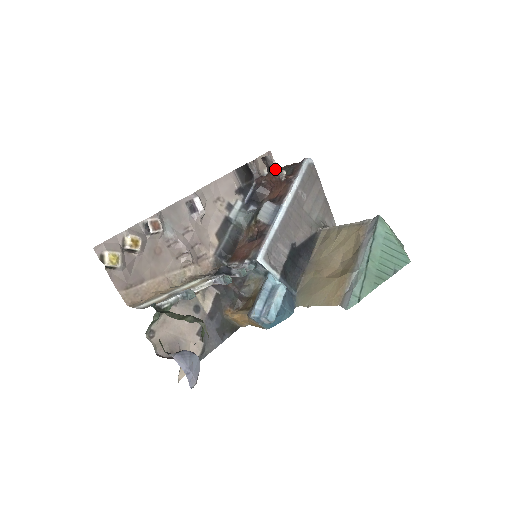
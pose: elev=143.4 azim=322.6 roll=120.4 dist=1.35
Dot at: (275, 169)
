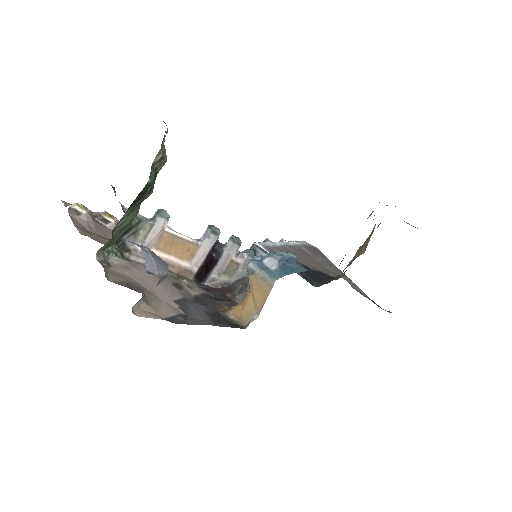
Dot at: occluded
